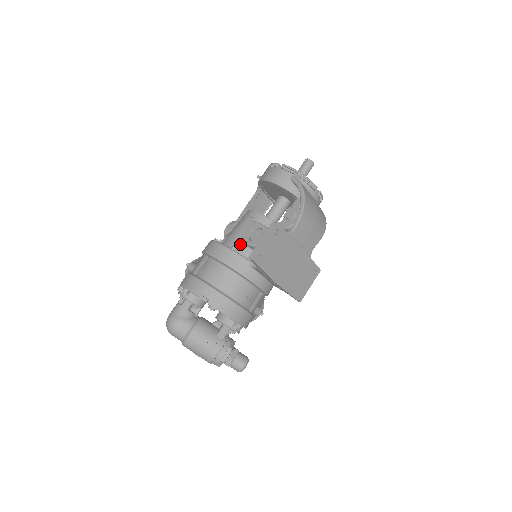
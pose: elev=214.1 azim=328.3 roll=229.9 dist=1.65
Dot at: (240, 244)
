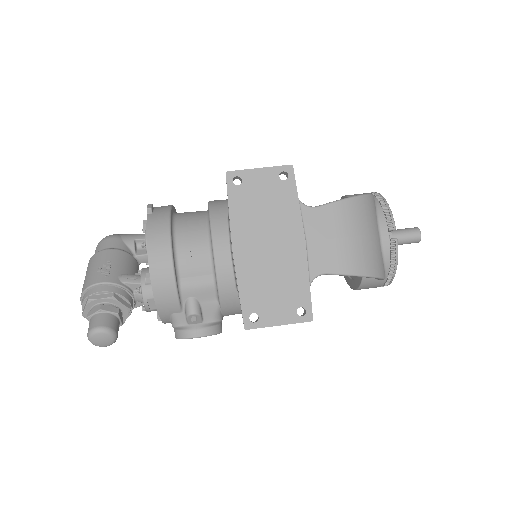
Dot at: occluded
